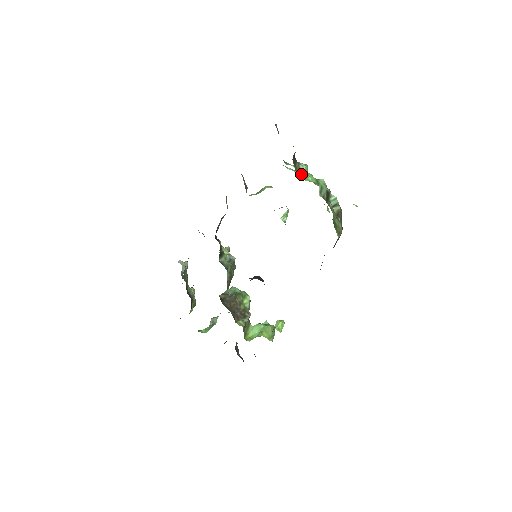
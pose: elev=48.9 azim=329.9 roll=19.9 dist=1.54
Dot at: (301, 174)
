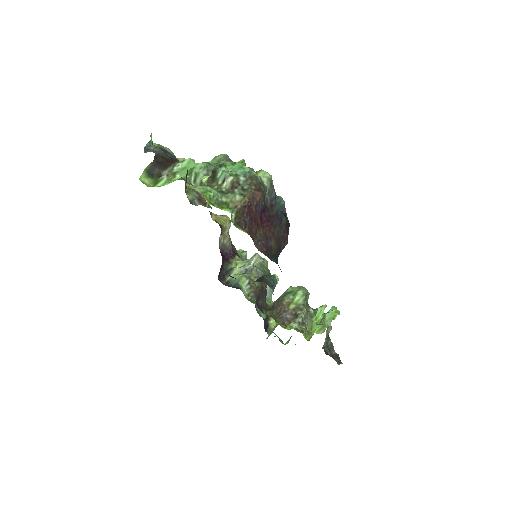
Dot at: (165, 180)
